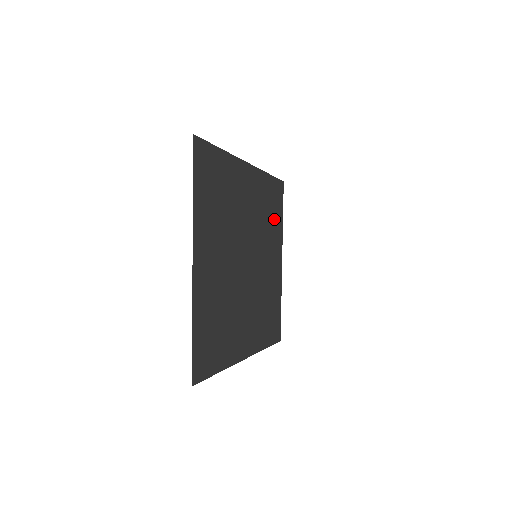
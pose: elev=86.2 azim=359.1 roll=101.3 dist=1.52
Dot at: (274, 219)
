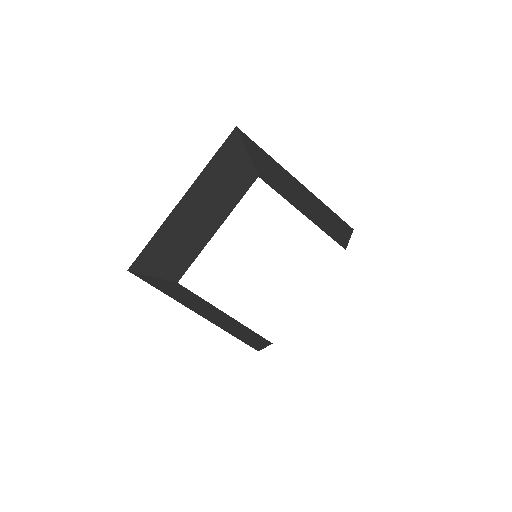
Dot at: (199, 298)
